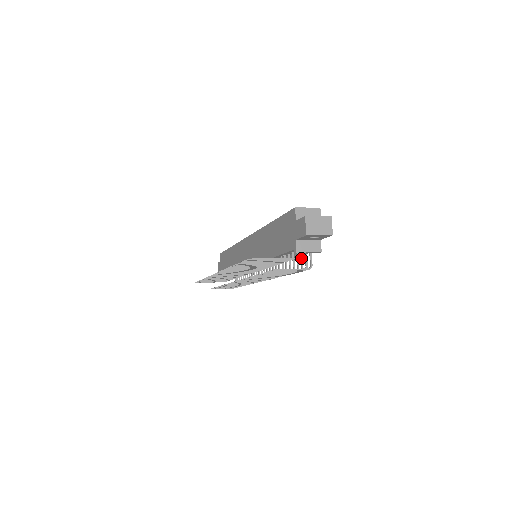
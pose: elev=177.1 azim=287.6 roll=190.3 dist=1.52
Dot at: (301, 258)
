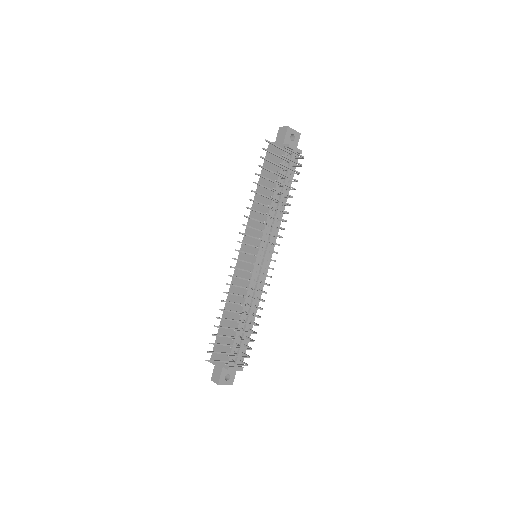
Dot at: (293, 173)
